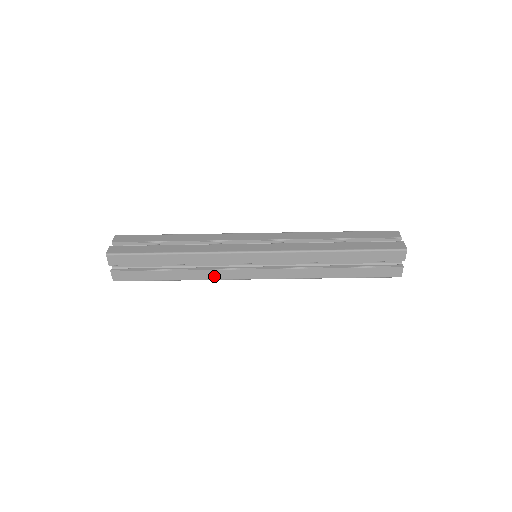
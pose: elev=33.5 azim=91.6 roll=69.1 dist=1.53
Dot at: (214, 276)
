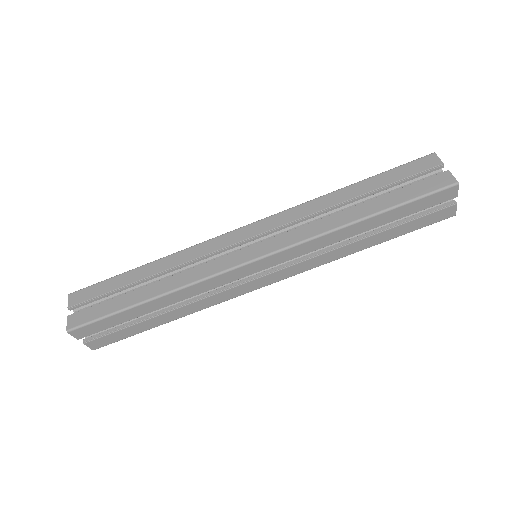
Dot at: (197, 276)
